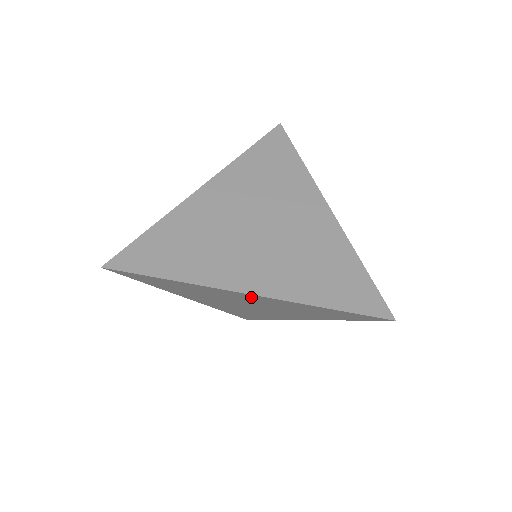
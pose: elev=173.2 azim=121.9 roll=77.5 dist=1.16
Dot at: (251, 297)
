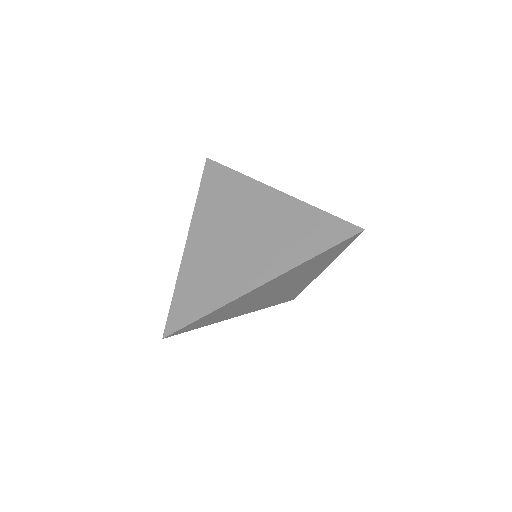
Dot at: occluded
